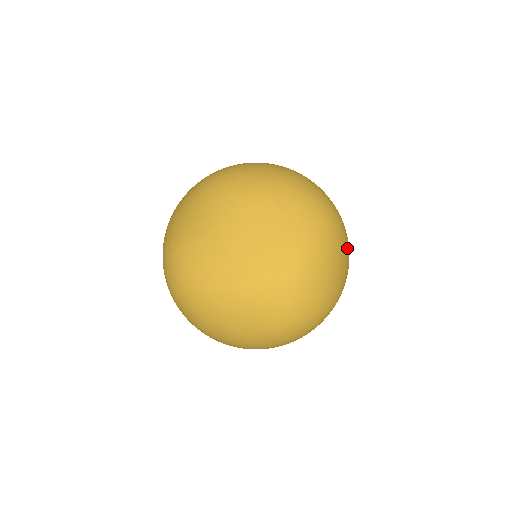
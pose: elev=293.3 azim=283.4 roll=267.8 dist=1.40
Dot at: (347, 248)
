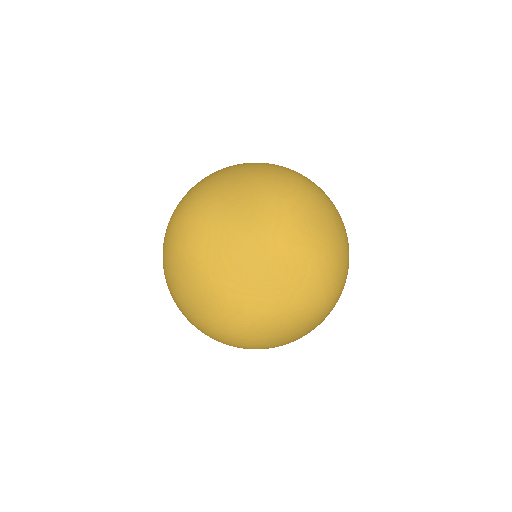
Dot at: (315, 327)
